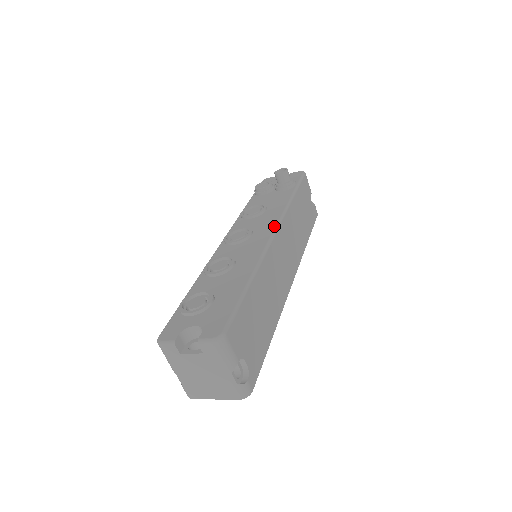
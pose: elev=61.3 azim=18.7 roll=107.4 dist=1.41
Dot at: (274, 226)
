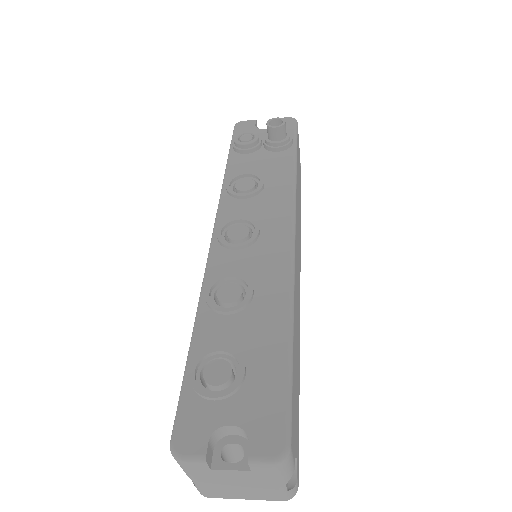
Dot at: (290, 221)
